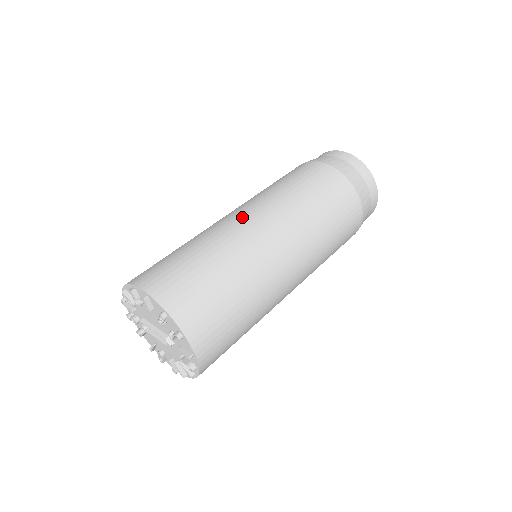
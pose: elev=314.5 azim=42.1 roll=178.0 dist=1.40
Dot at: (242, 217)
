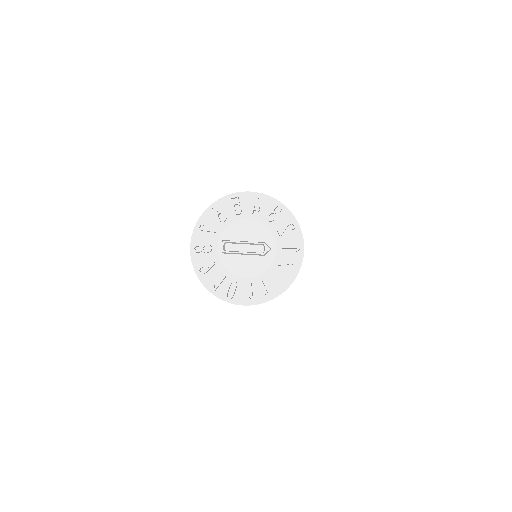
Dot at: occluded
